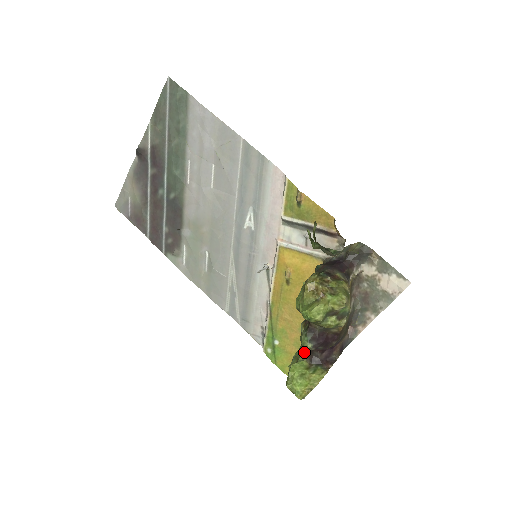
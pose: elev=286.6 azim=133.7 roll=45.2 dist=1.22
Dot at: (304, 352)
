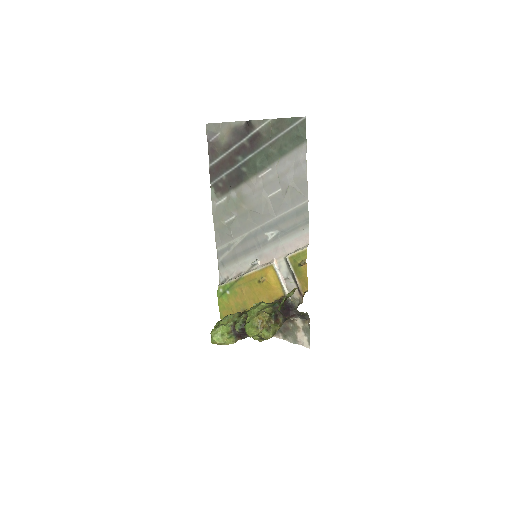
Dot at: (234, 323)
